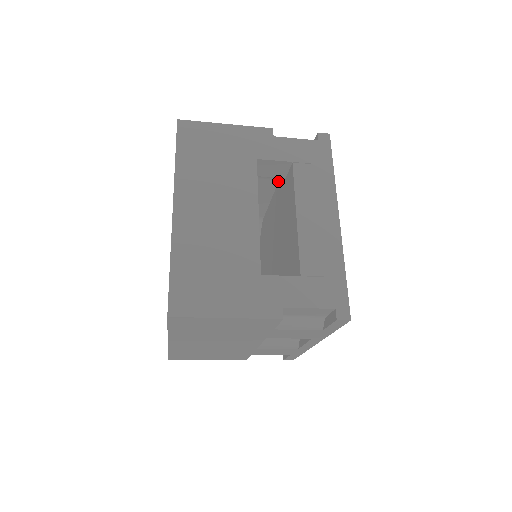
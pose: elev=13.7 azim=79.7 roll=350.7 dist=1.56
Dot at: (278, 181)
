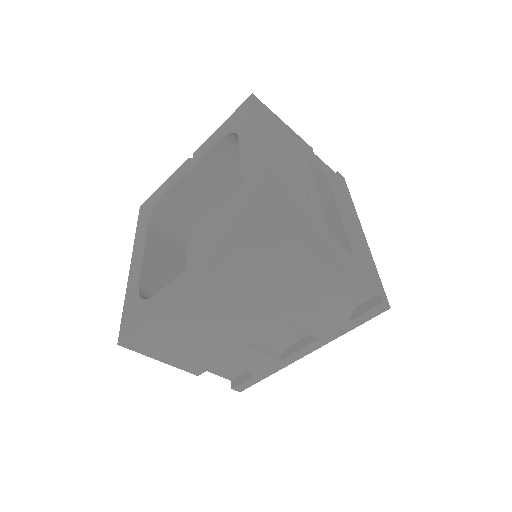
Dot at: occluded
